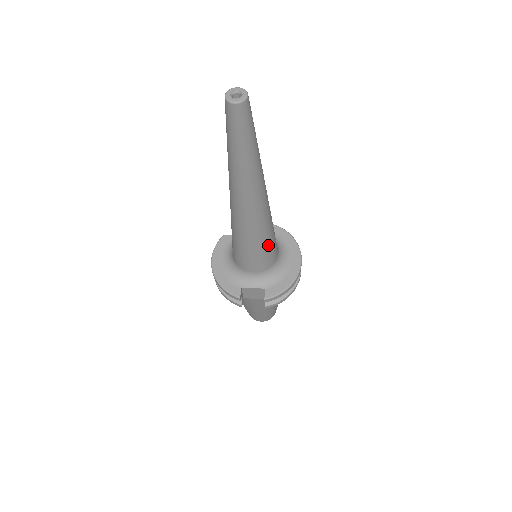
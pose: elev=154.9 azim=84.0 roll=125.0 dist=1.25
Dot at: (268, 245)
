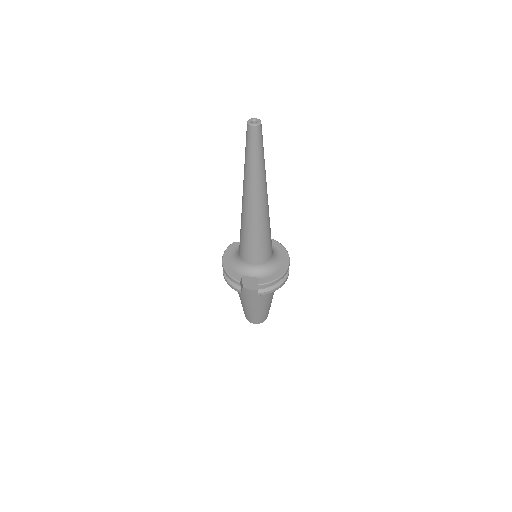
Dot at: (265, 241)
